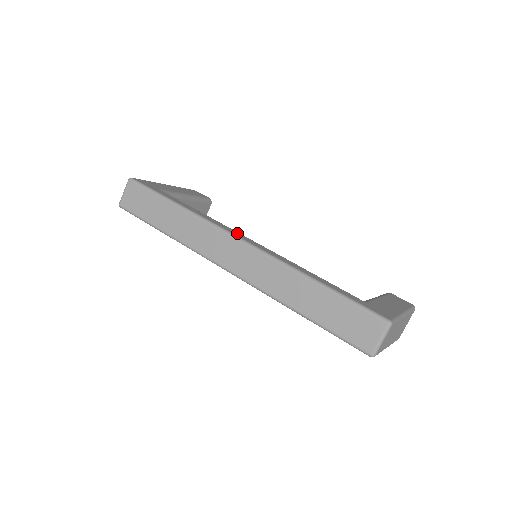
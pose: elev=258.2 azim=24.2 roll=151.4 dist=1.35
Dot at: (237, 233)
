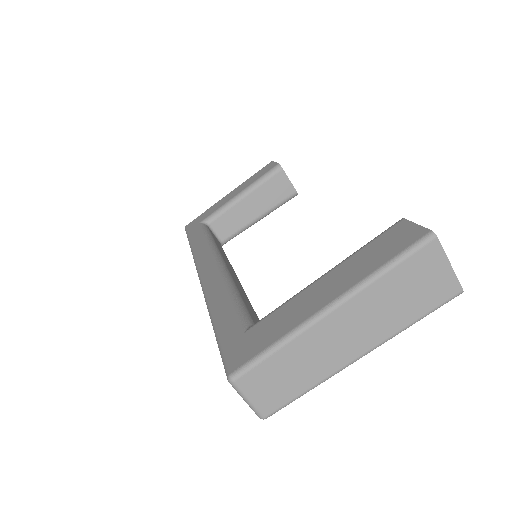
Dot at: (207, 259)
